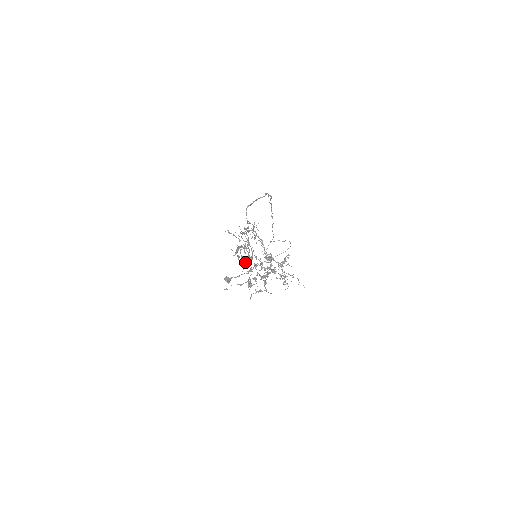
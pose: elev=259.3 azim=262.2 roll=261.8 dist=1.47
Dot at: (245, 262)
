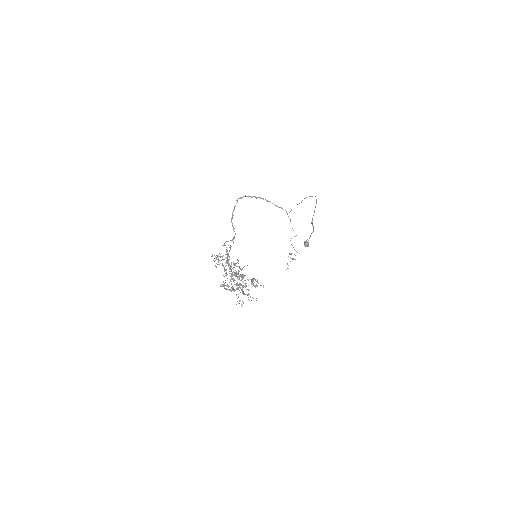
Dot at: occluded
